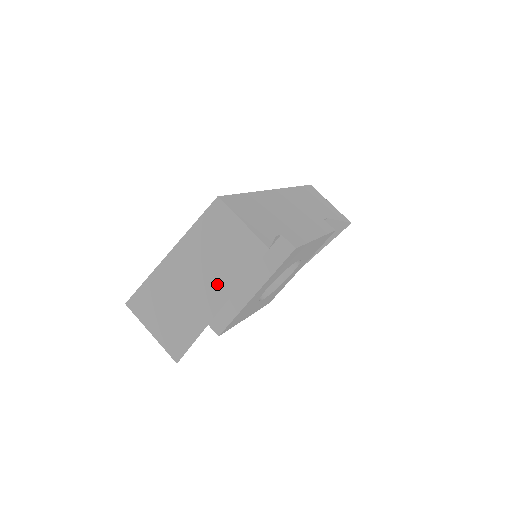
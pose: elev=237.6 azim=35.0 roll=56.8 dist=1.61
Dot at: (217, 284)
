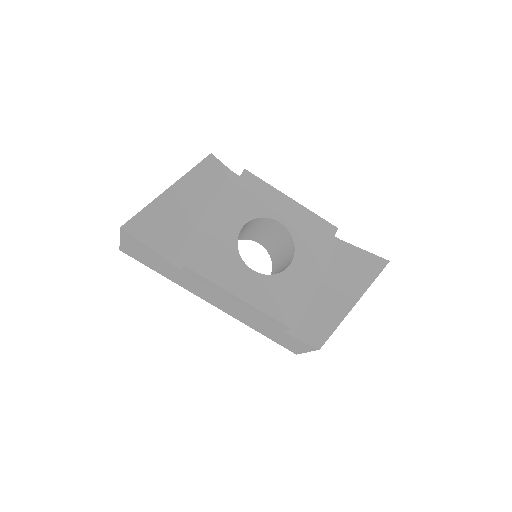
Dot at: occluded
